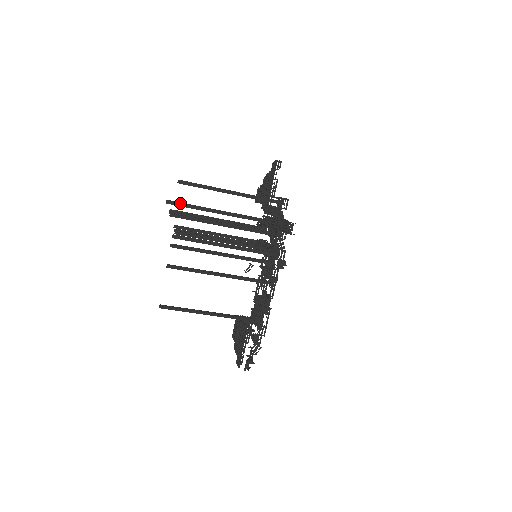
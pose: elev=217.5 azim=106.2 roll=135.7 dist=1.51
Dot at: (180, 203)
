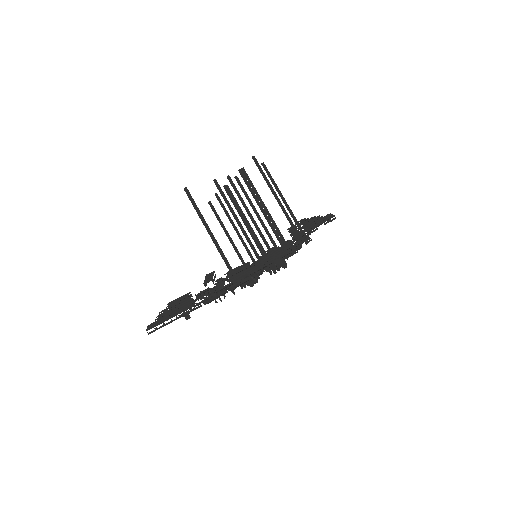
Dot at: occluded
